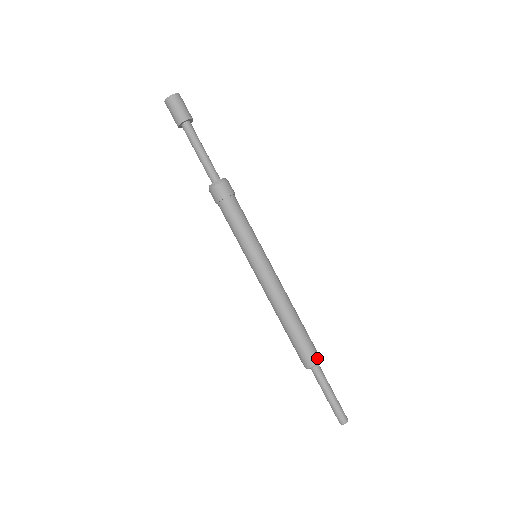
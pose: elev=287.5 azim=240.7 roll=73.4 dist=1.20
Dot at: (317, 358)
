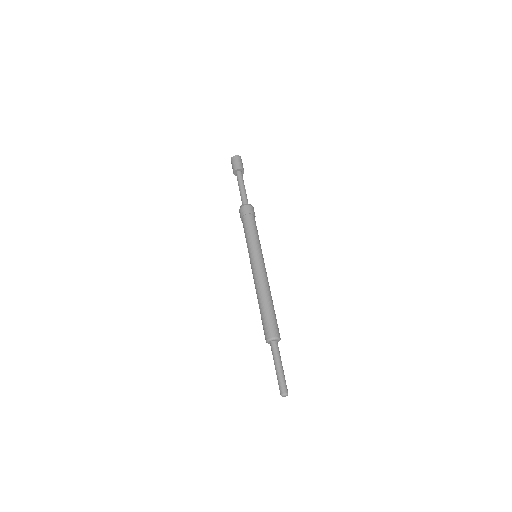
Dot at: (276, 334)
